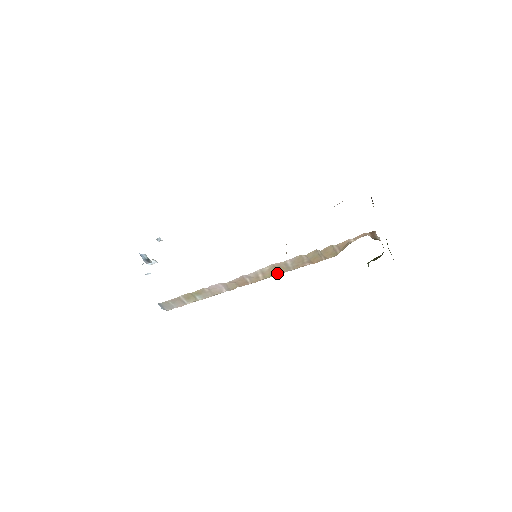
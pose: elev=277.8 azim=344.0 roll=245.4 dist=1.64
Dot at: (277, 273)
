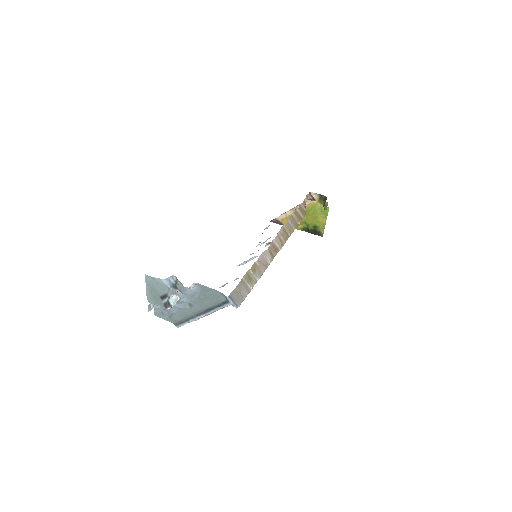
Dot at: (289, 235)
